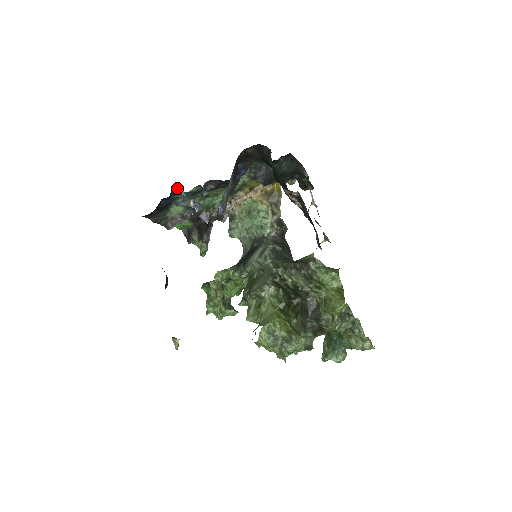
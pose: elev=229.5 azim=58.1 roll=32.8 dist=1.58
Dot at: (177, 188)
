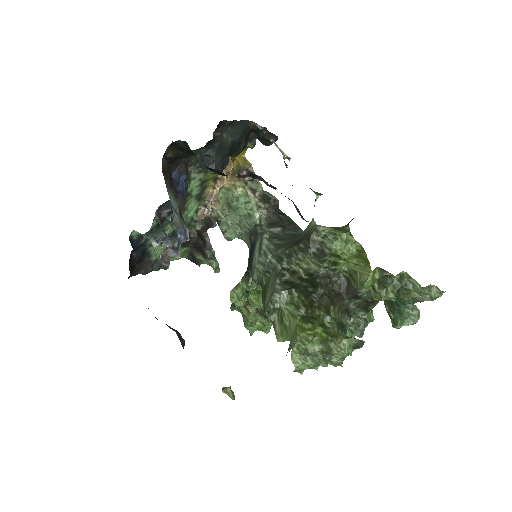
Dot at: (135, 235)
